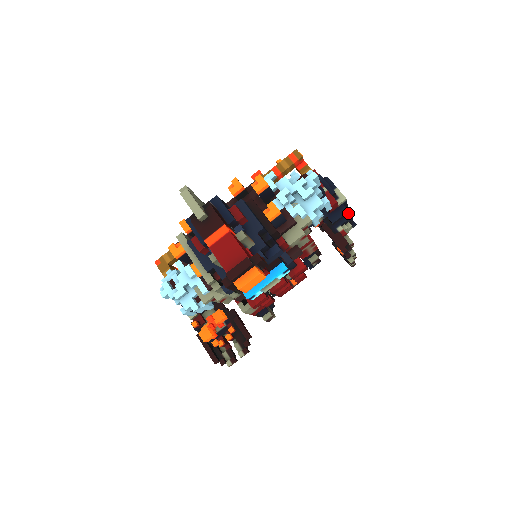
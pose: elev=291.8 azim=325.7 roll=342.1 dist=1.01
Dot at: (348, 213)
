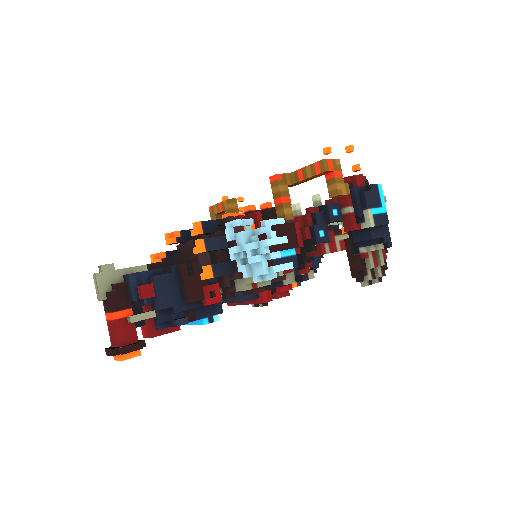
Dot at: (375, 238)
